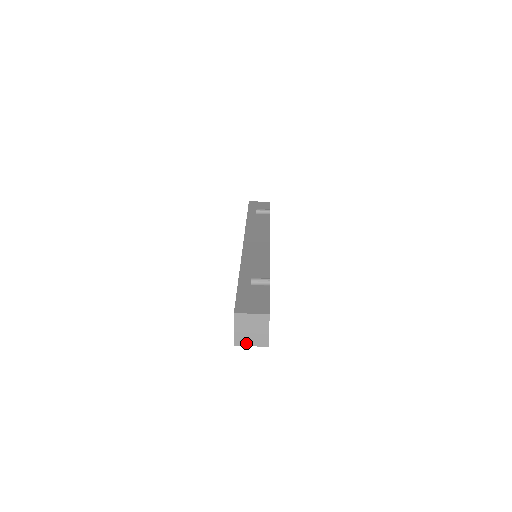
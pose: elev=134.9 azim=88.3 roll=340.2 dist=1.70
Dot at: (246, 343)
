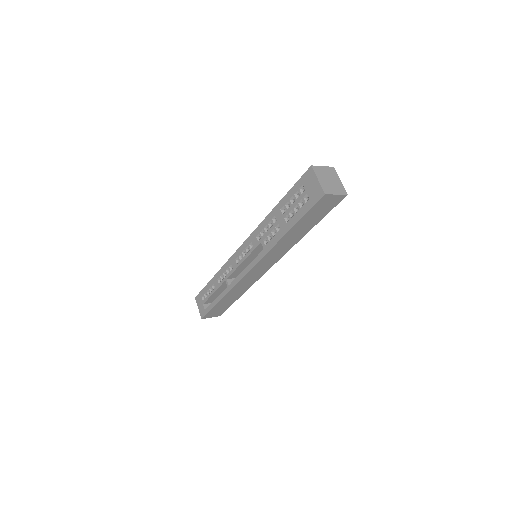
Dot at: (332, 192)
